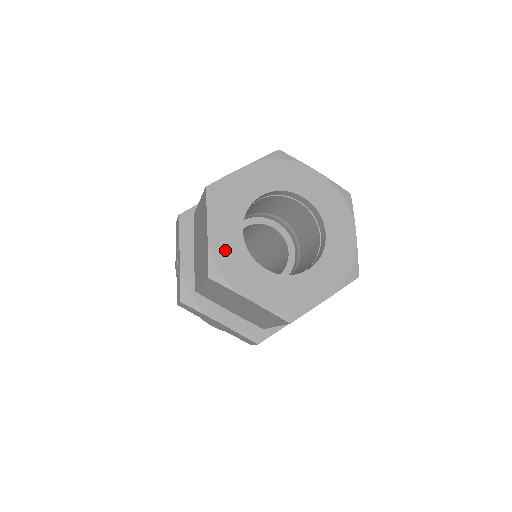
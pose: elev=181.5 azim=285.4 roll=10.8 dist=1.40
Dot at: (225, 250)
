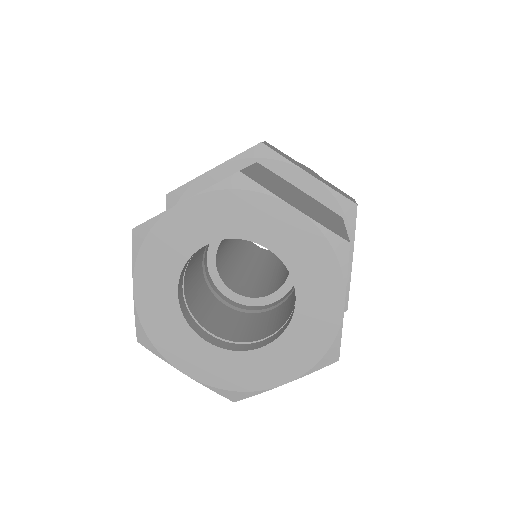
Dot at: (155, 314)
